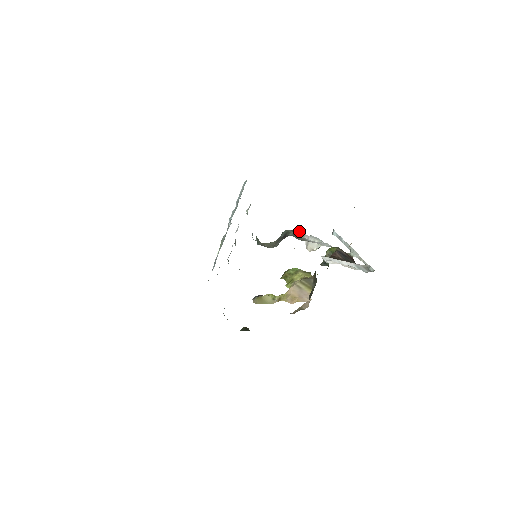
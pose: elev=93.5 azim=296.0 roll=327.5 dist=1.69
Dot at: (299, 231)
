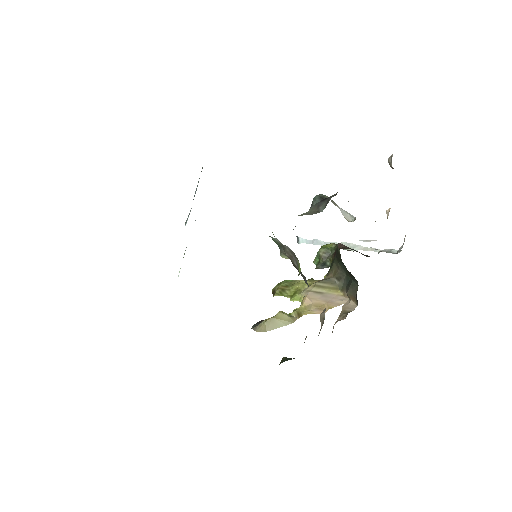
Dot at: occluded
